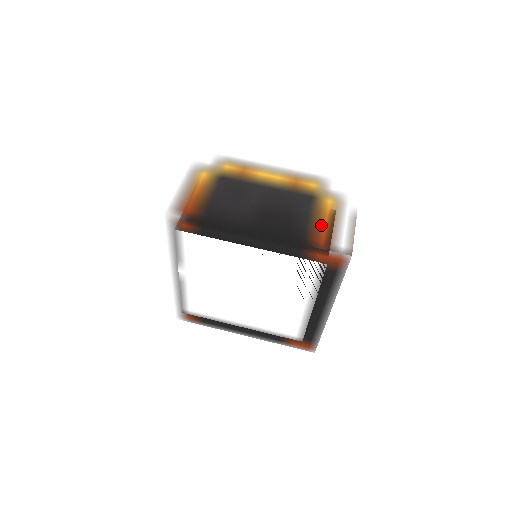
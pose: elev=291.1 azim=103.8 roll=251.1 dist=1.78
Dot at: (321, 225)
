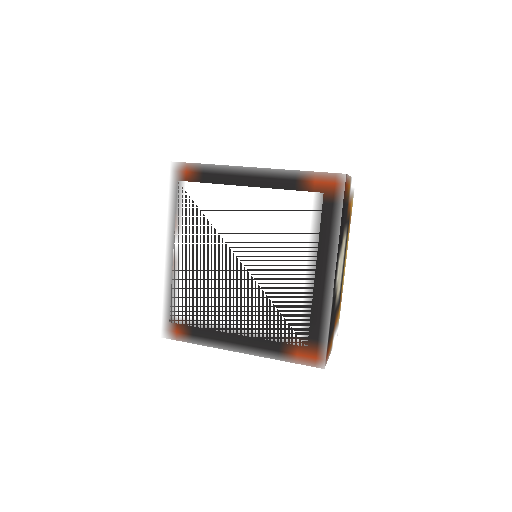
Dot at: occluded
